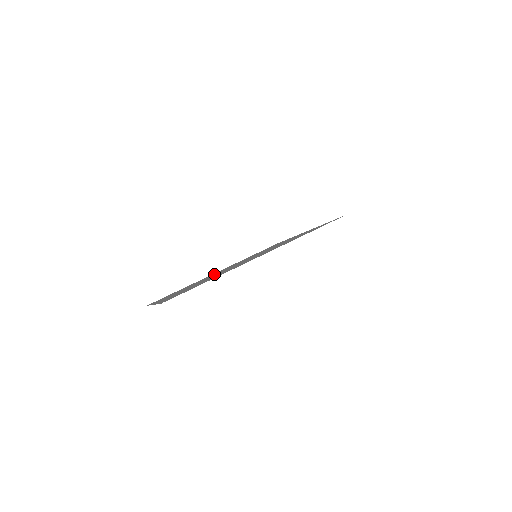
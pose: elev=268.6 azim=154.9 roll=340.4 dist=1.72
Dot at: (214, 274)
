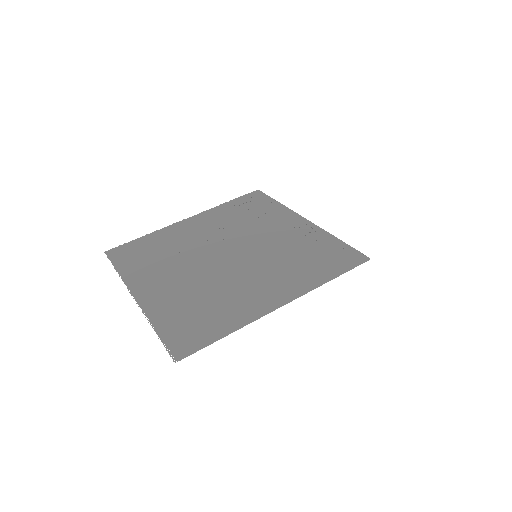
Dot at: (197, 245)
